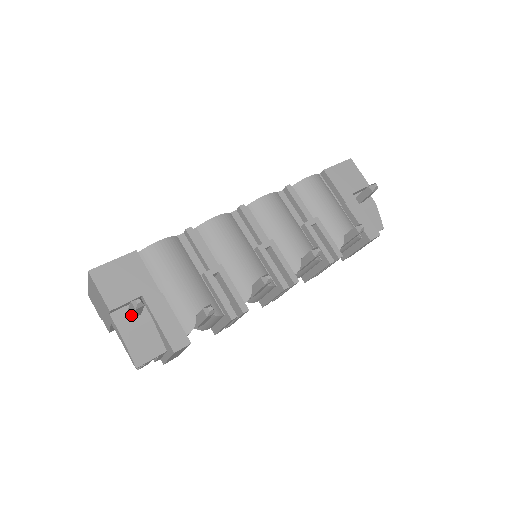
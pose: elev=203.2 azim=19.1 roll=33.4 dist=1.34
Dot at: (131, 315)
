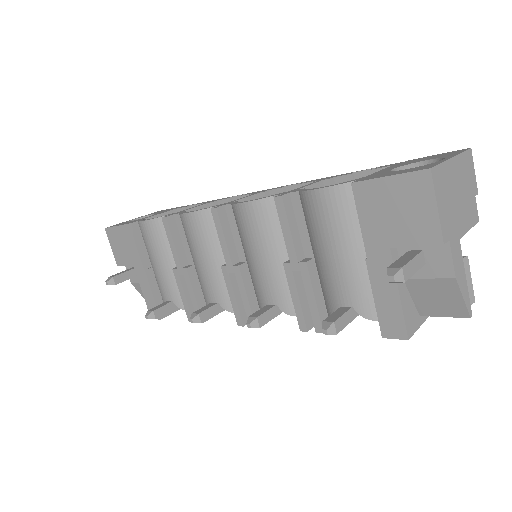
Dot at: occluded
